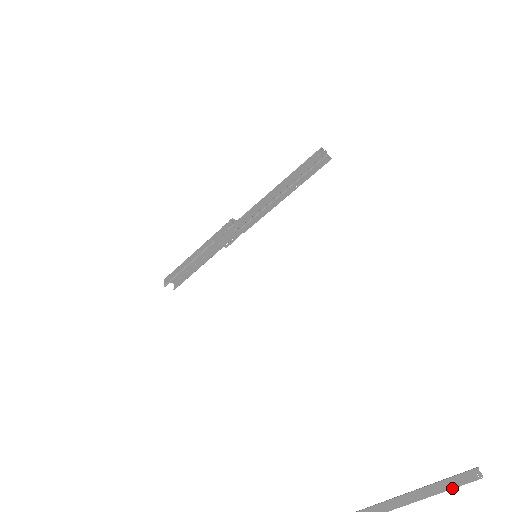
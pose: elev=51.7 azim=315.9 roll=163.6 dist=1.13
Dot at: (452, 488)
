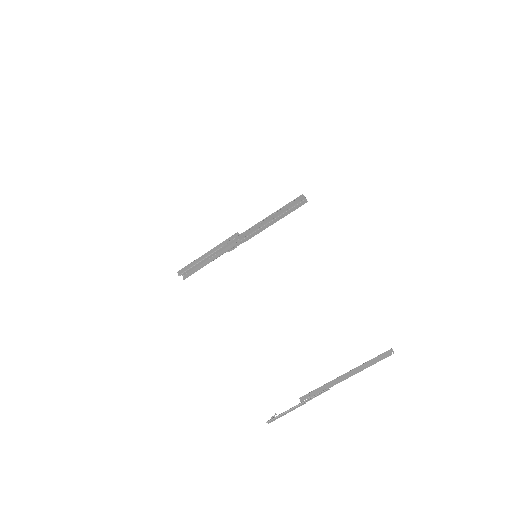
Dot at: occluded
